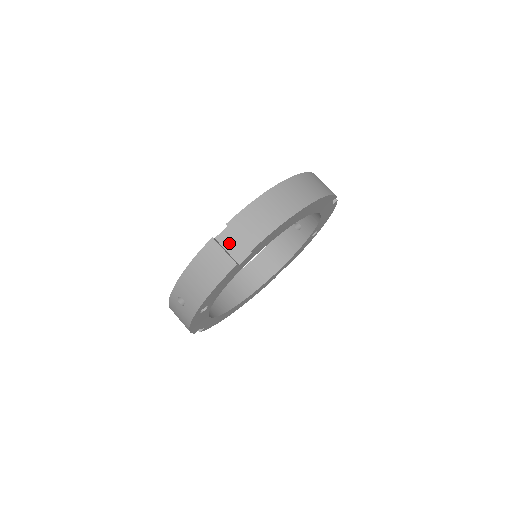
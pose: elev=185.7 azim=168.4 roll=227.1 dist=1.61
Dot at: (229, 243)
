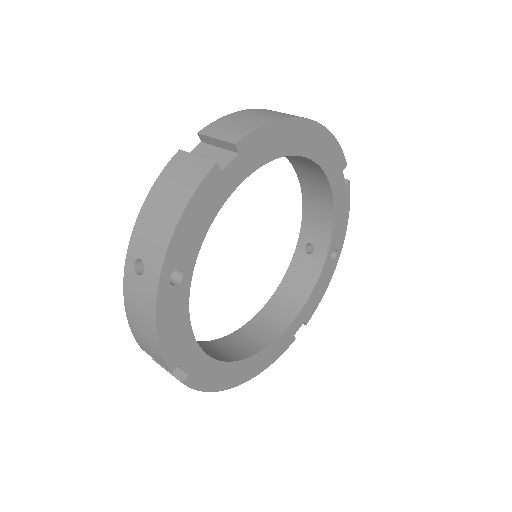
Dot at: (204, 156)
